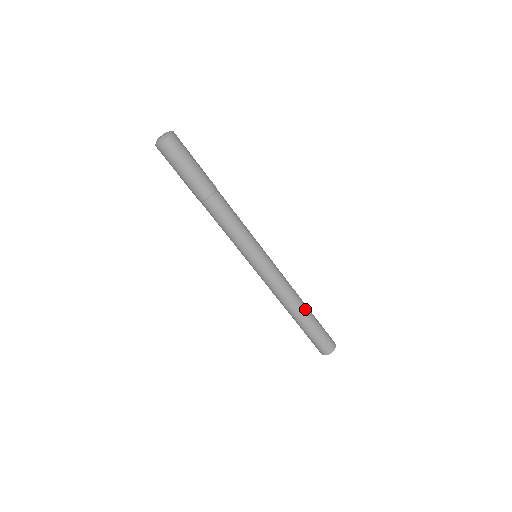
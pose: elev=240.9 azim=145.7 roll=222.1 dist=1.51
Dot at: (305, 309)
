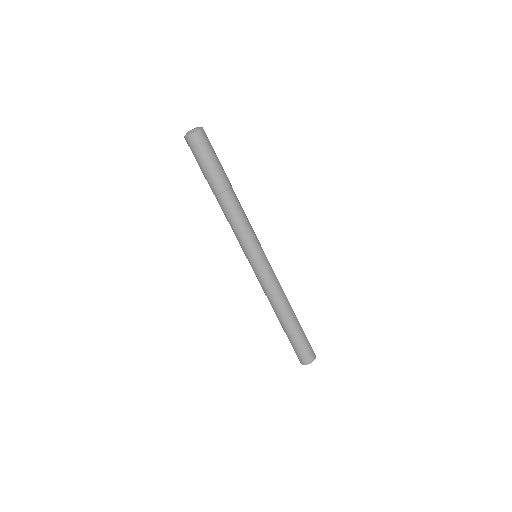
Dot at: (294, 314)
